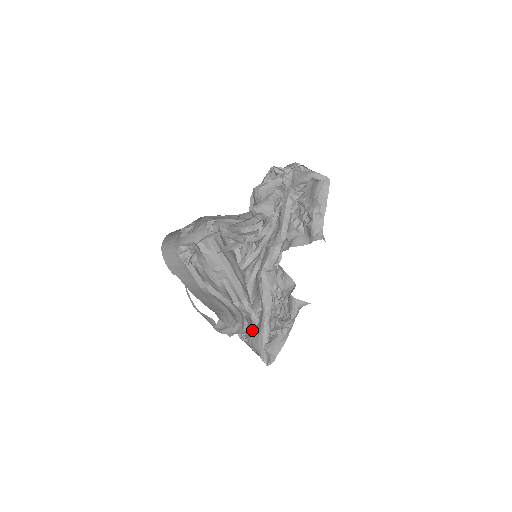
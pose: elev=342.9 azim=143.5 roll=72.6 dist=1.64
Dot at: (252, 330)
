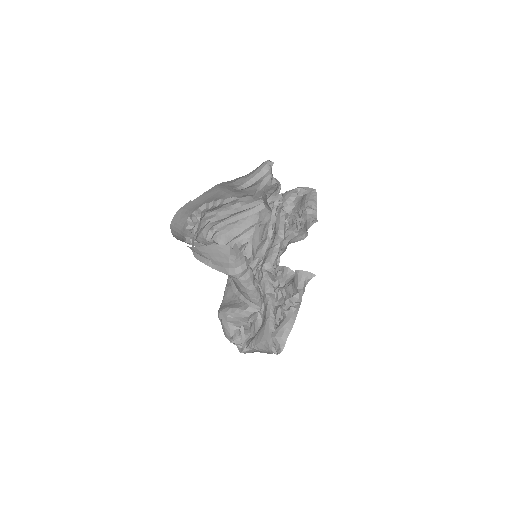
Dot at: (261, 299)
